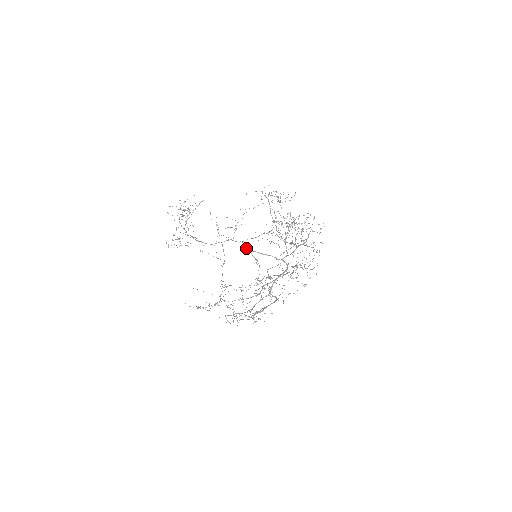
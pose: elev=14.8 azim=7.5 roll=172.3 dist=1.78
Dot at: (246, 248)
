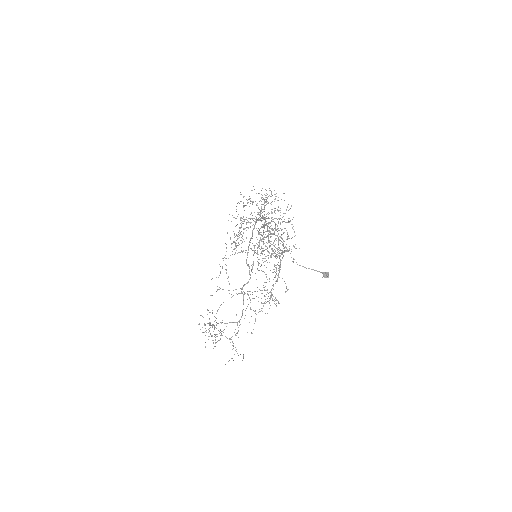
Dot at: (247, 265)
